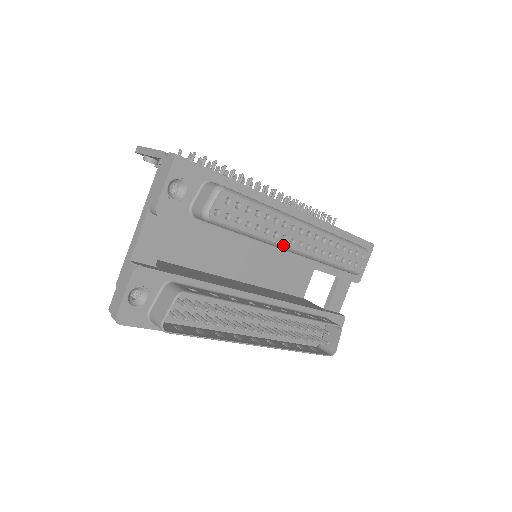
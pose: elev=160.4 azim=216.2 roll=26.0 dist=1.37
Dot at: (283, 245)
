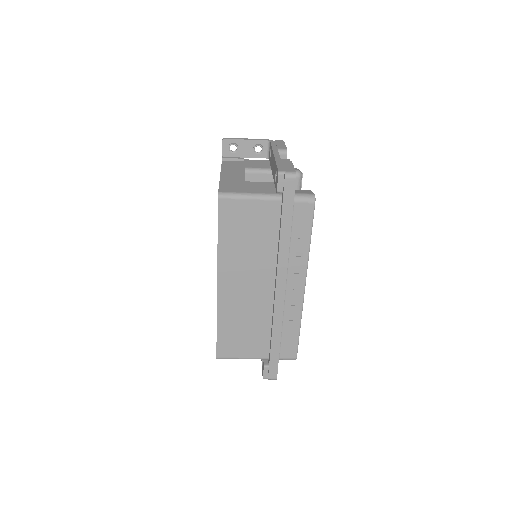
Dot at: occluded
